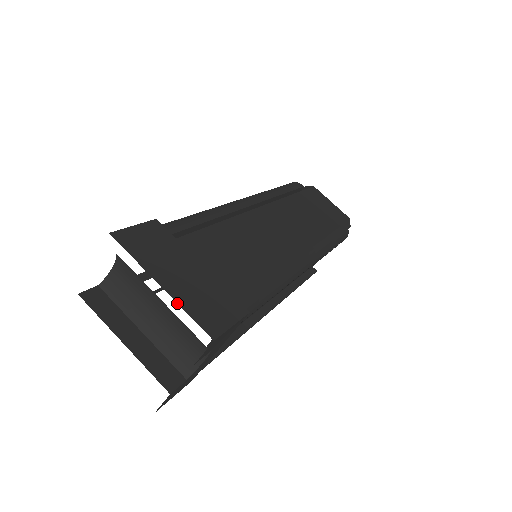
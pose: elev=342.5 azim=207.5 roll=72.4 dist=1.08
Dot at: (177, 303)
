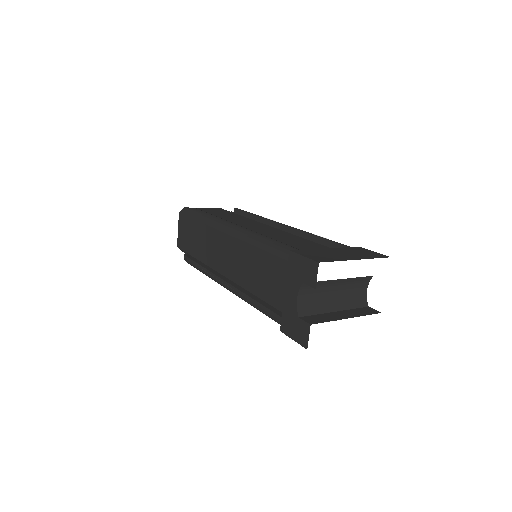
Dot at: occluded
